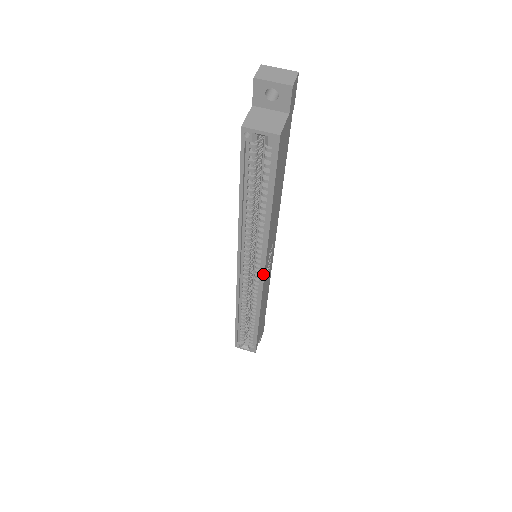
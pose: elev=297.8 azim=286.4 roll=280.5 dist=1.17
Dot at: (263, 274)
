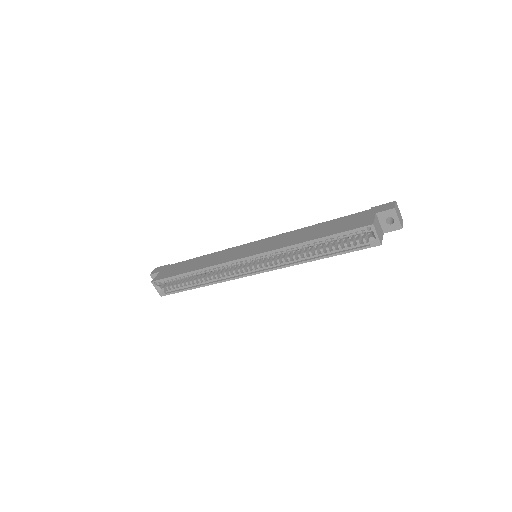
Dot at: (258, 273)
